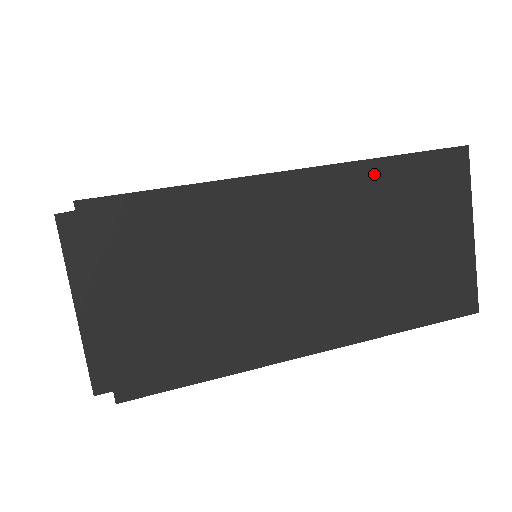
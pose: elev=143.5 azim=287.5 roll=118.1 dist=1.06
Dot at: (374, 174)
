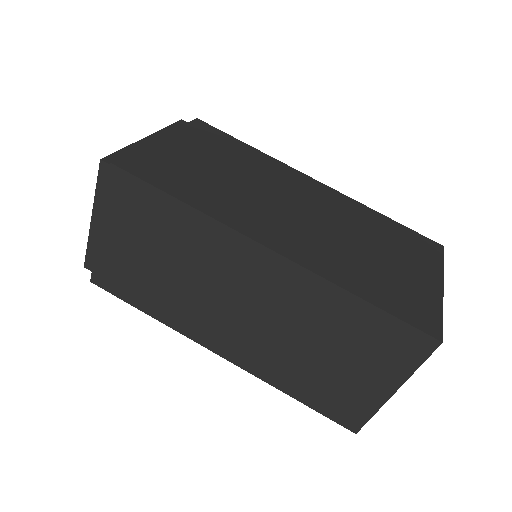
Dot at: (335, 298)
